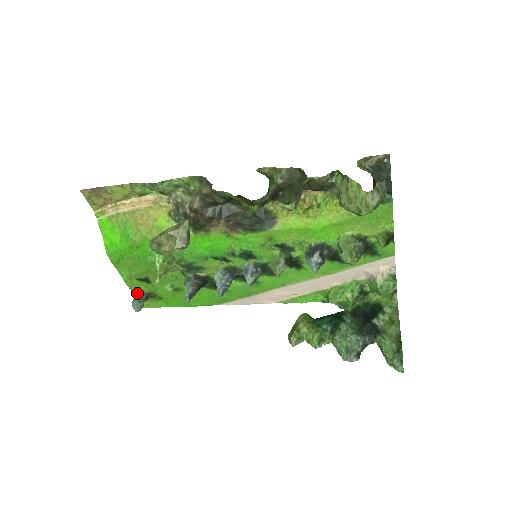
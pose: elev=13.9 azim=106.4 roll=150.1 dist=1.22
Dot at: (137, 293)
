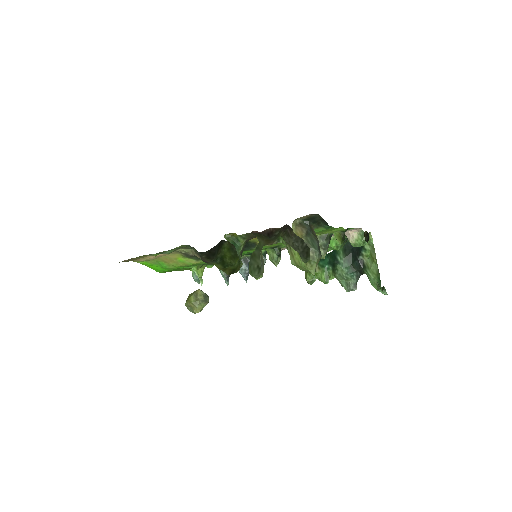
Dot at: (192, 271)
